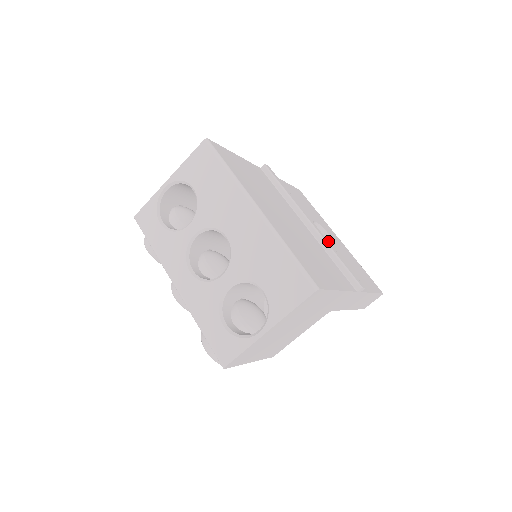
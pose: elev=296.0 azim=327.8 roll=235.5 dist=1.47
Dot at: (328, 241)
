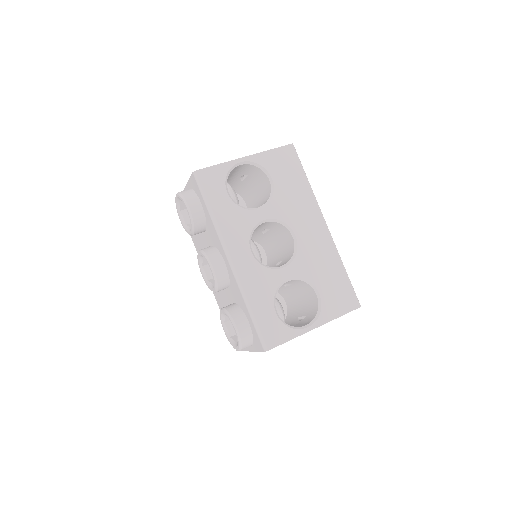
Dot at: occluded
